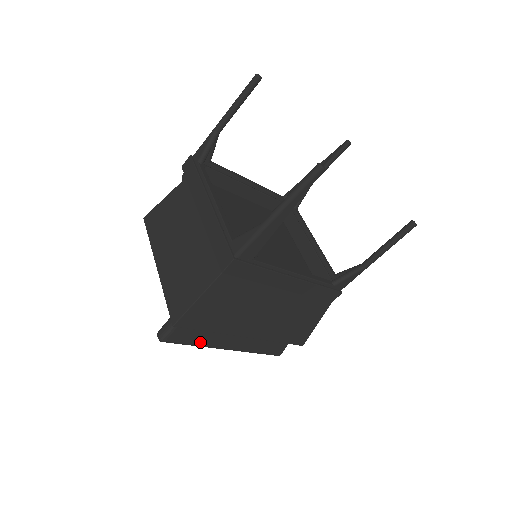
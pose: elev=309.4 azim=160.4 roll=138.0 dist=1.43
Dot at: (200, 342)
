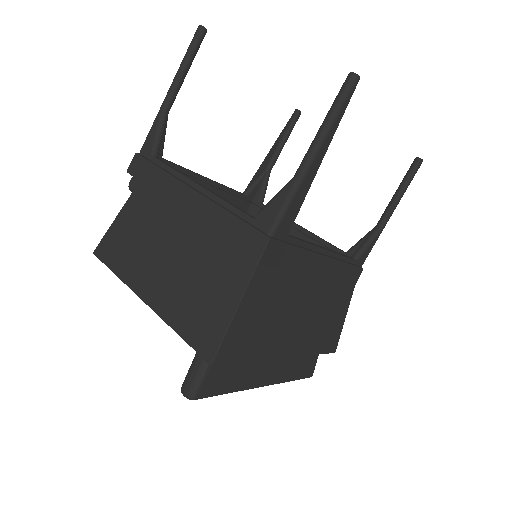
Dot at: (236, 384)
